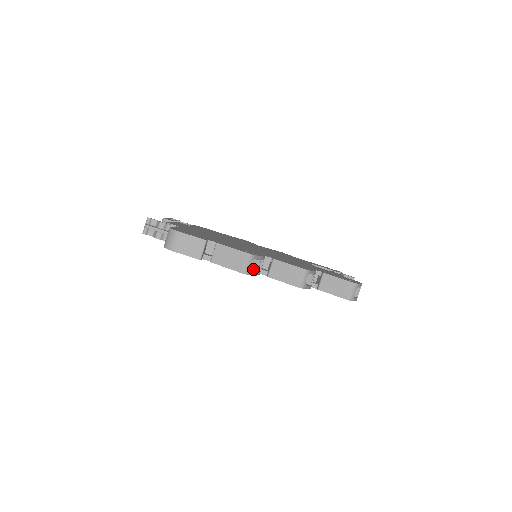
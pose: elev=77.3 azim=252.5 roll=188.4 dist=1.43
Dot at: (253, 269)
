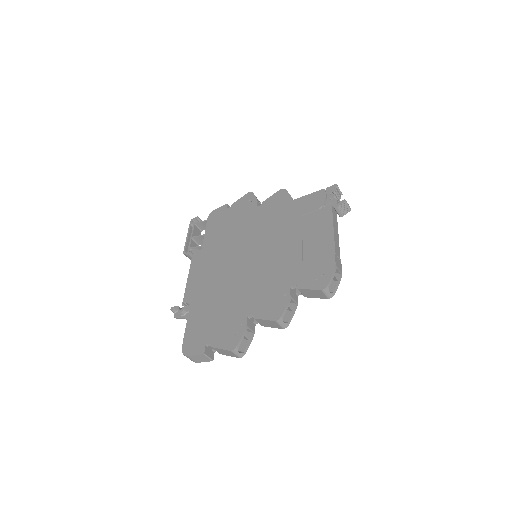
Dot at: (246, 339)
